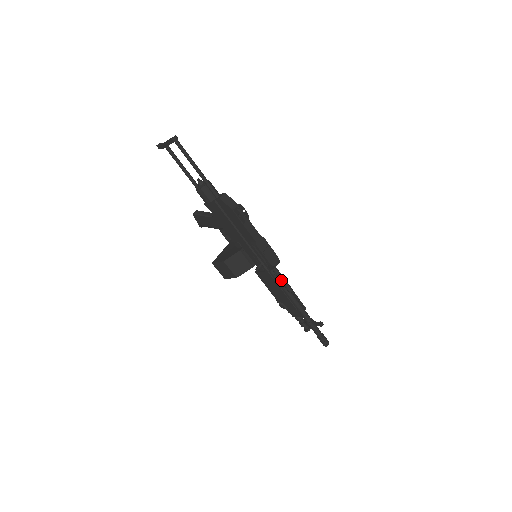
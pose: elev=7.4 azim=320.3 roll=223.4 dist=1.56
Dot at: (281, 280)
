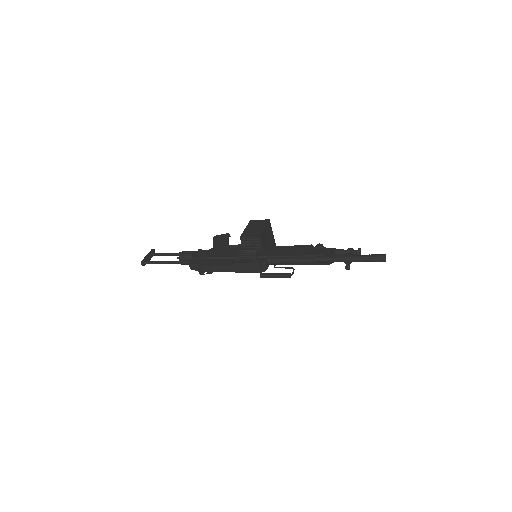
Dot at: occluded
